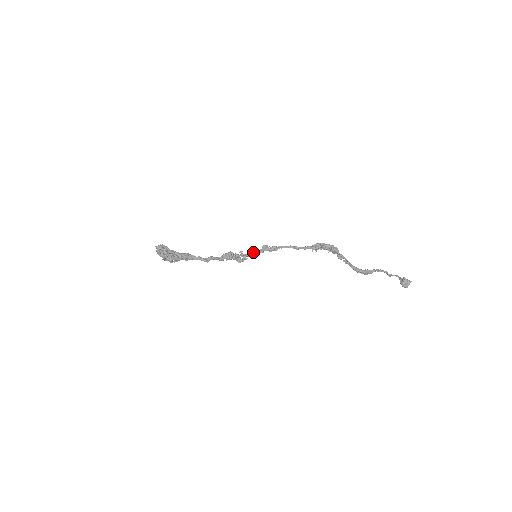
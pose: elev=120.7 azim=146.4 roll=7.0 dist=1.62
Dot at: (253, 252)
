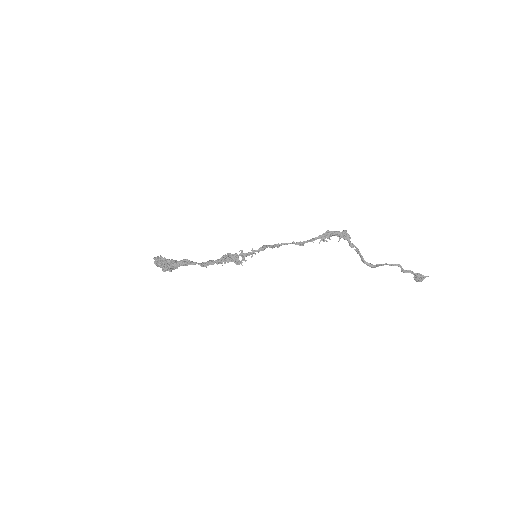
Dot at: (253, 251)
